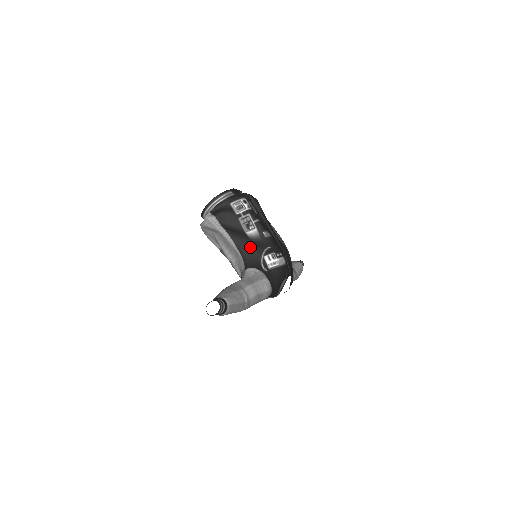
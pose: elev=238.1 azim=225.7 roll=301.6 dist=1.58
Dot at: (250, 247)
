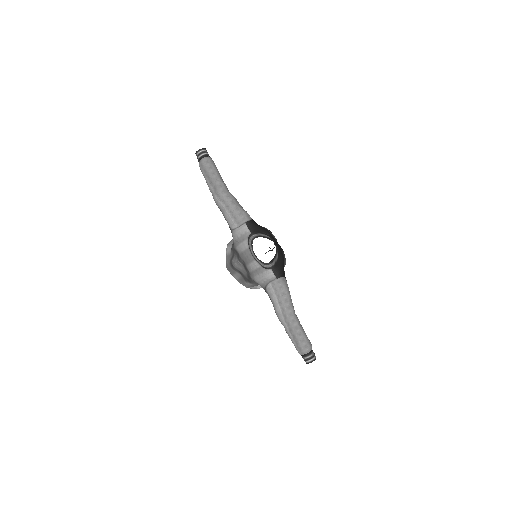
Dot at: occluded
